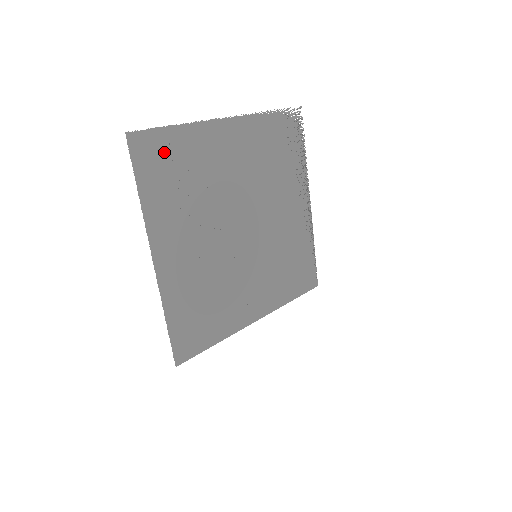
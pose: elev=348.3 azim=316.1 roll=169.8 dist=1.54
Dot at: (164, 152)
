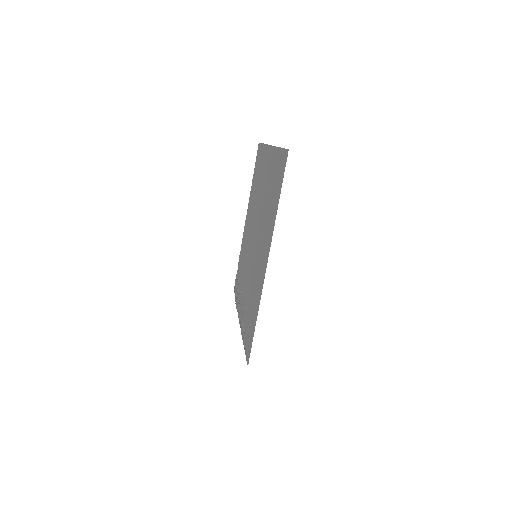
Dot at: (256, 167)
